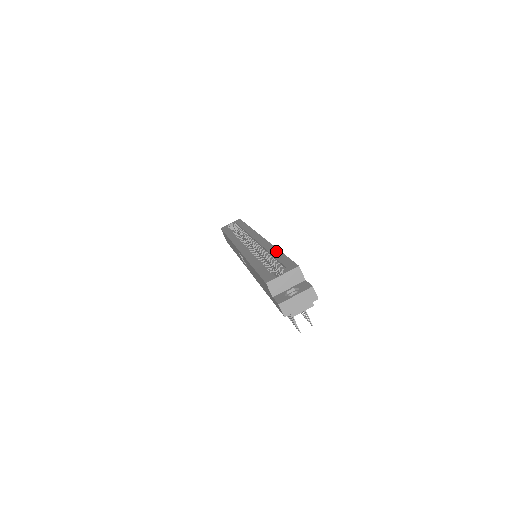
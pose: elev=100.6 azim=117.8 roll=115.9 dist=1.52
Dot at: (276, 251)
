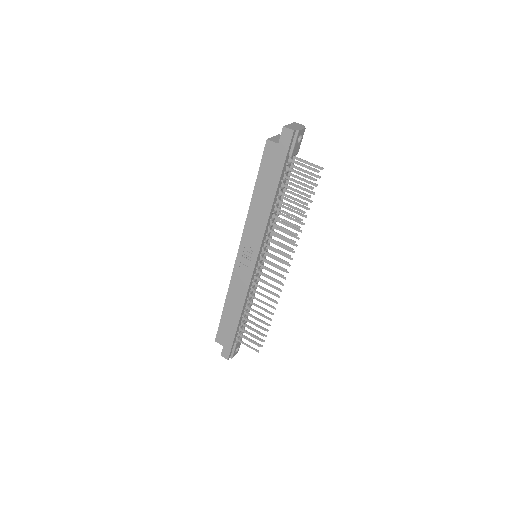
Dot at: occluded
